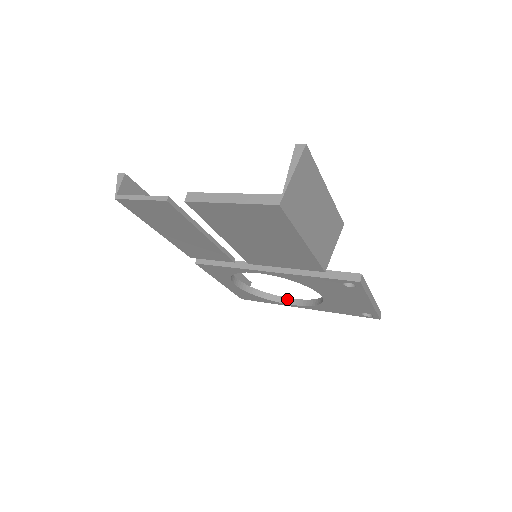
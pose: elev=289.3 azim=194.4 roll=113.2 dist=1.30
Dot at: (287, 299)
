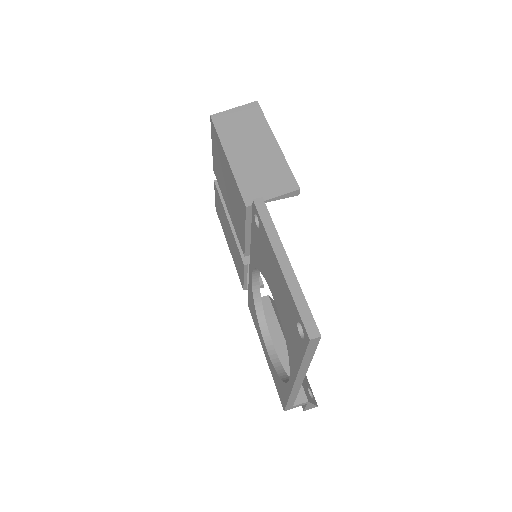
Dot at: occluded
